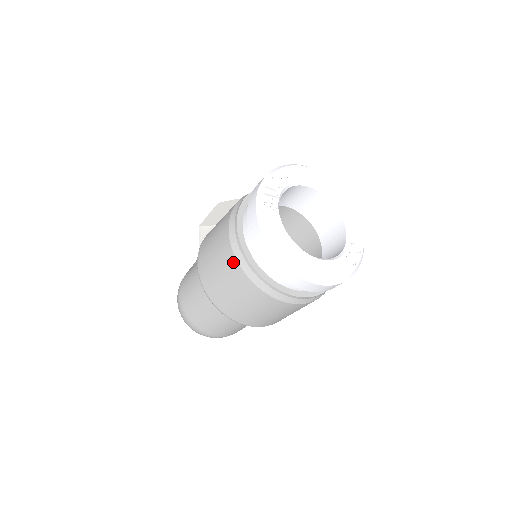
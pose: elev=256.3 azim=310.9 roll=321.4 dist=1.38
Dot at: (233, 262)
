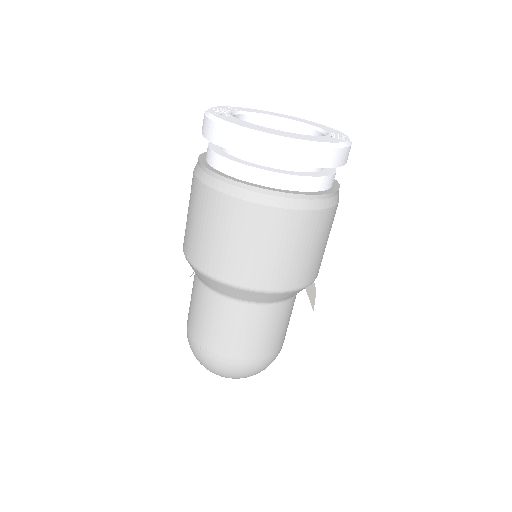
Dot at: (213, 197)
